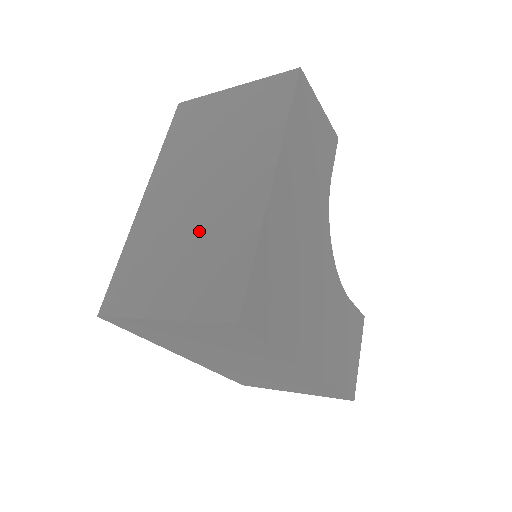
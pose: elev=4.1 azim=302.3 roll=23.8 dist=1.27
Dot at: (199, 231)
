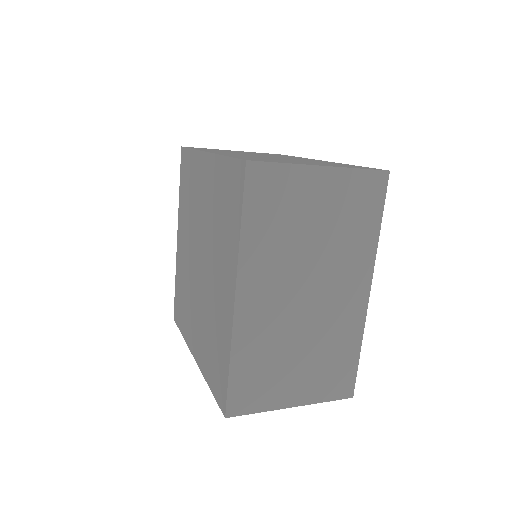
Dot at: (297, 160)
